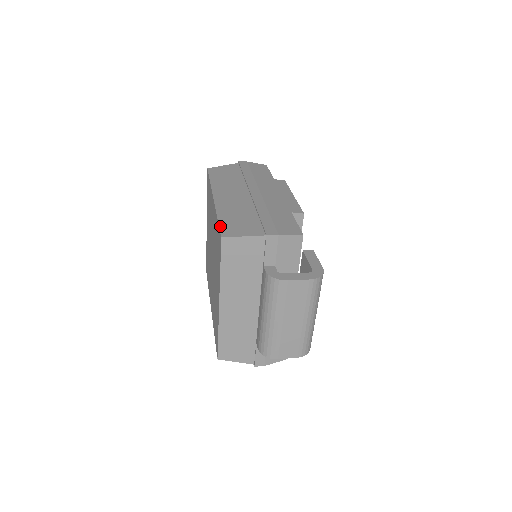
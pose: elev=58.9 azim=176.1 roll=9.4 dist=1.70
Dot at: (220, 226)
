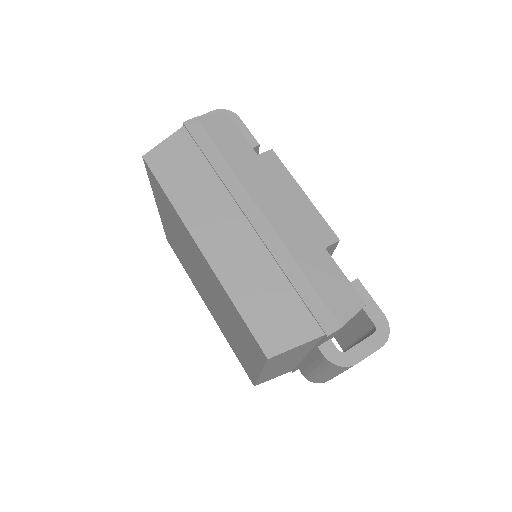
Dot at: (251, 330)
